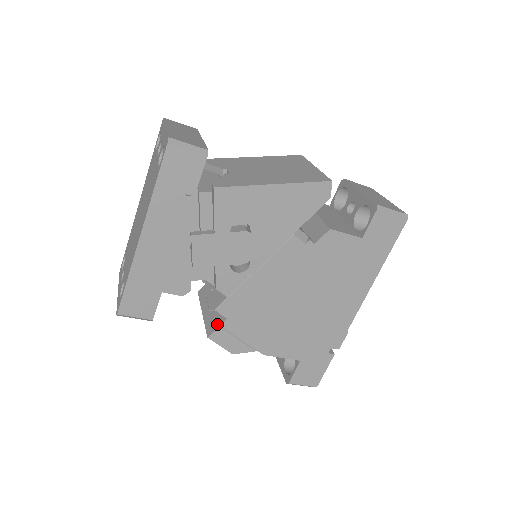
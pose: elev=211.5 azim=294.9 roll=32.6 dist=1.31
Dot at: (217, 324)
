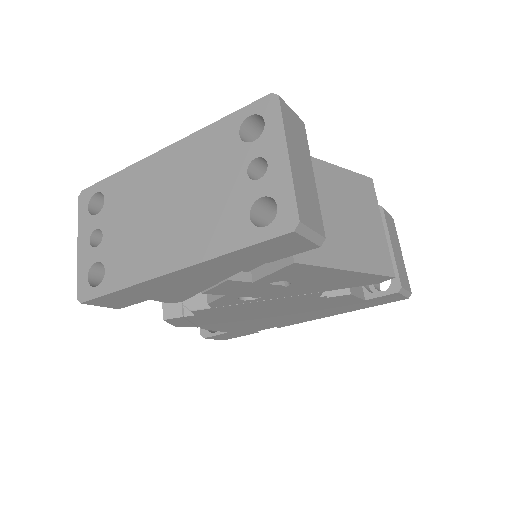
Dot at: (180, 311)
